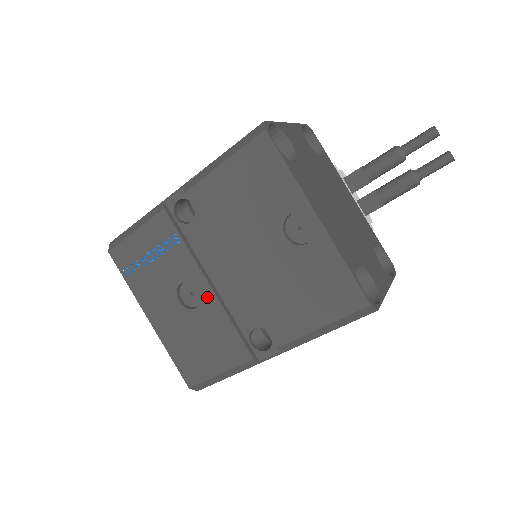
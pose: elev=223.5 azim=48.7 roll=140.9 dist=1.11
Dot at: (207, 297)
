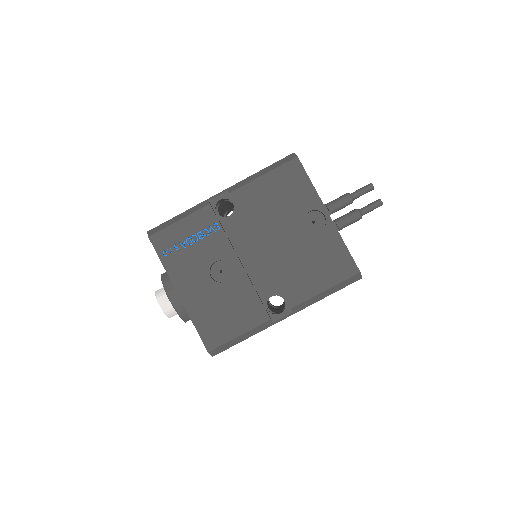
Dot at: (237, 272)
